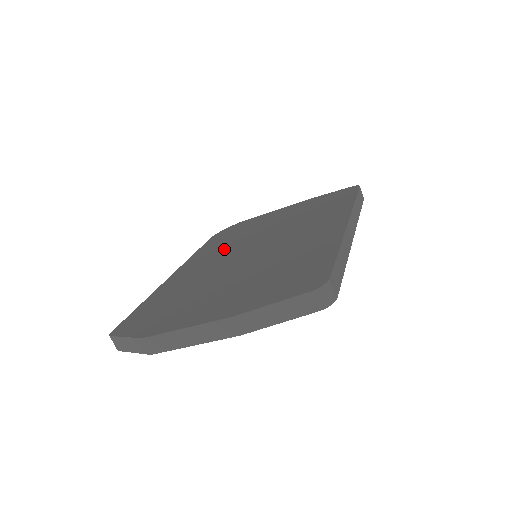
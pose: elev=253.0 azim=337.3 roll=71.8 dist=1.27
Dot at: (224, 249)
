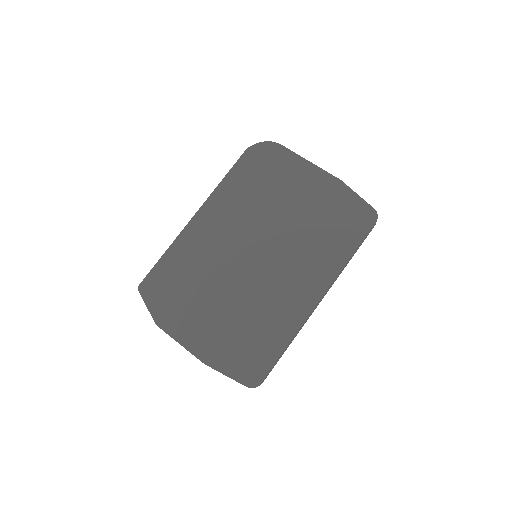
Dot at: (241, 215)
